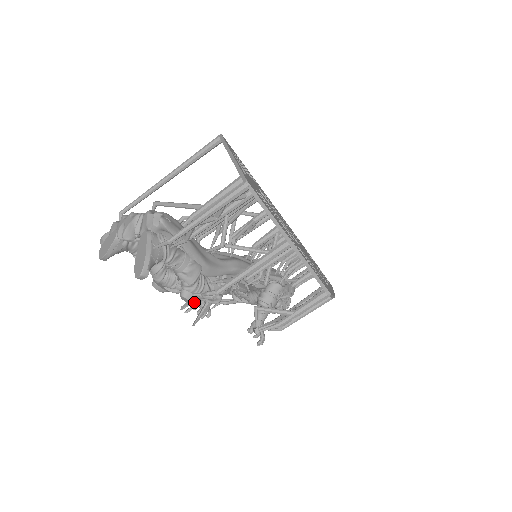
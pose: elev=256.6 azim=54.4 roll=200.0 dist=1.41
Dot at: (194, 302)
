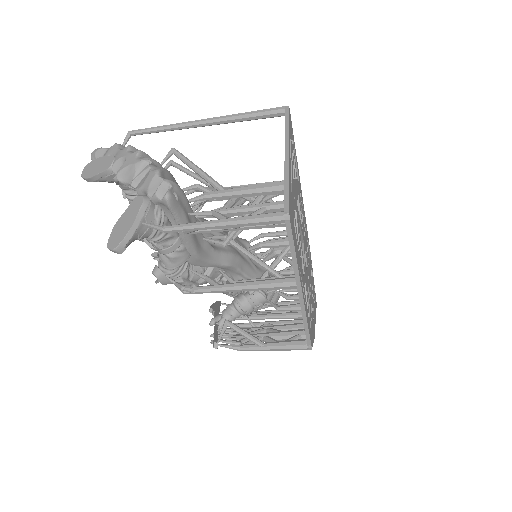
Dot at: (164, 284)
